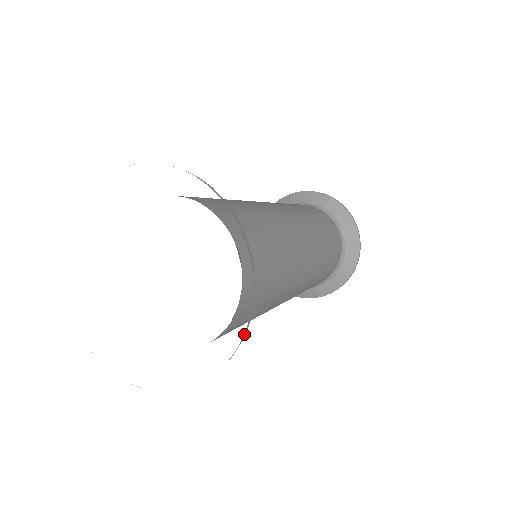
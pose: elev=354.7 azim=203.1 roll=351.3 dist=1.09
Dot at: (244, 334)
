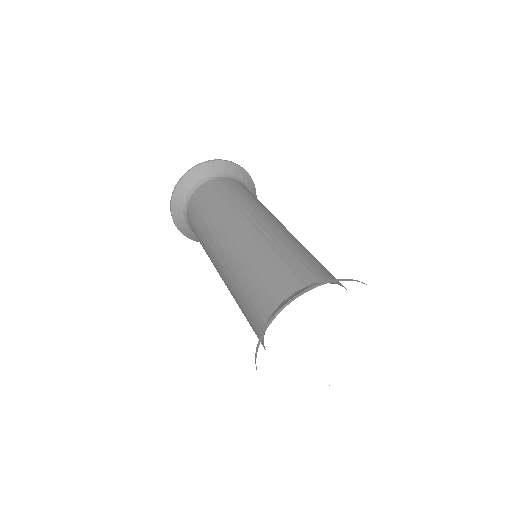
Dot at: occluded
